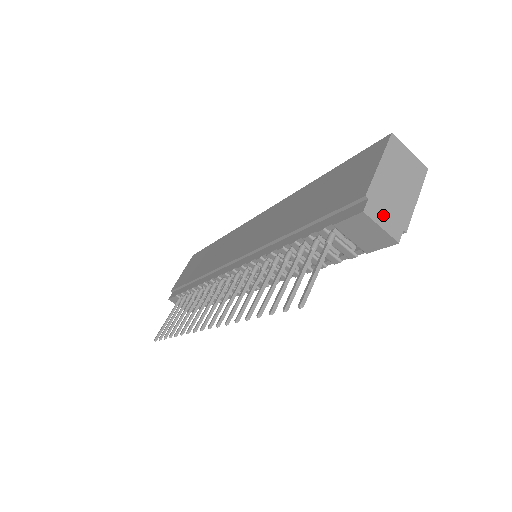
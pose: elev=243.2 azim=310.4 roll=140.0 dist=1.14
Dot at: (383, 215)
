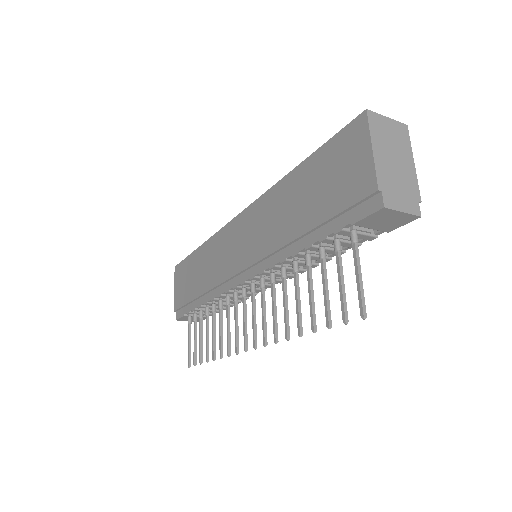
Dot at: (399, 199)
